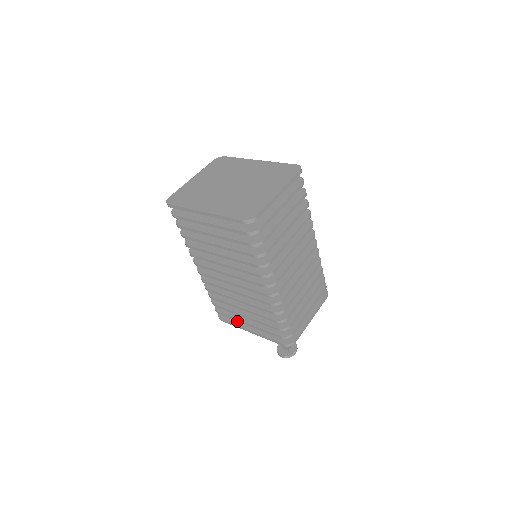
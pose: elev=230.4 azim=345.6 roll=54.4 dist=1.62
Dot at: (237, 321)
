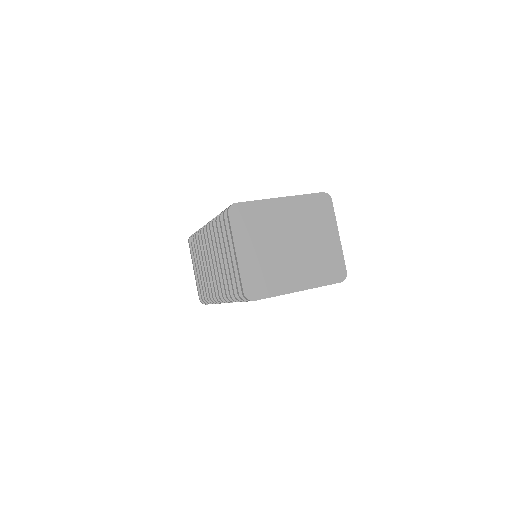
Dot at: occluded
